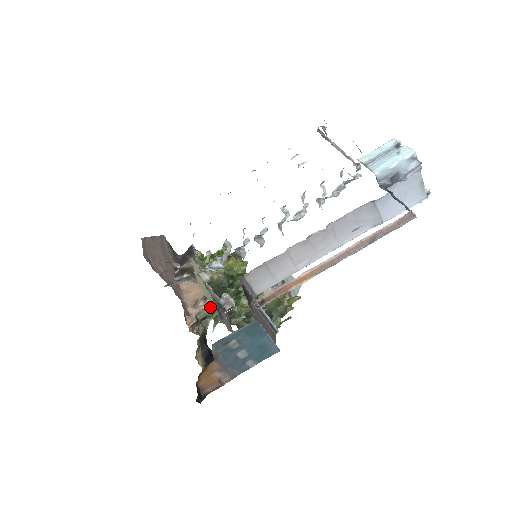
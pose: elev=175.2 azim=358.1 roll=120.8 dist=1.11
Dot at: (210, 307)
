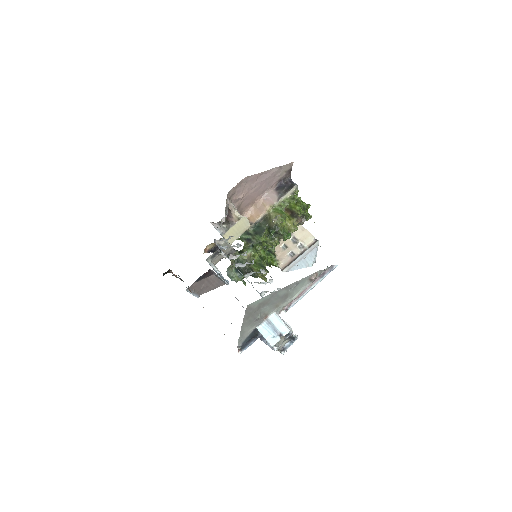
Dot at: (248, 230)
